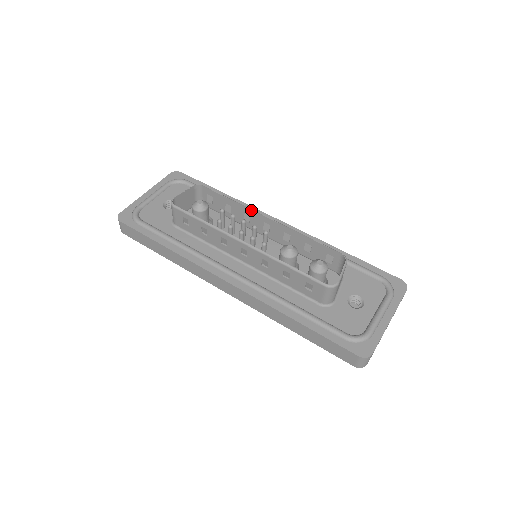
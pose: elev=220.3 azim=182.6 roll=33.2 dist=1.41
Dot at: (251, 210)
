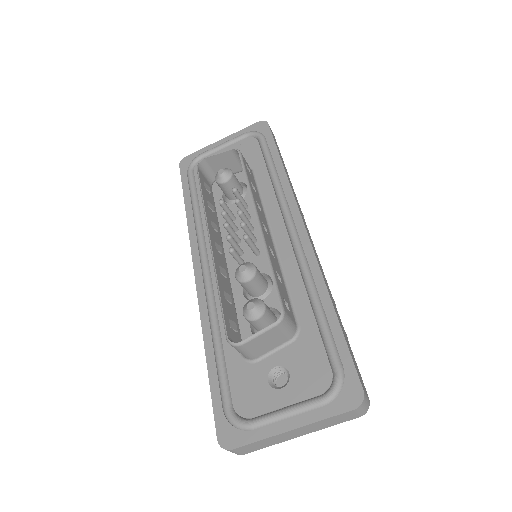
Dot at: (252, 202)
